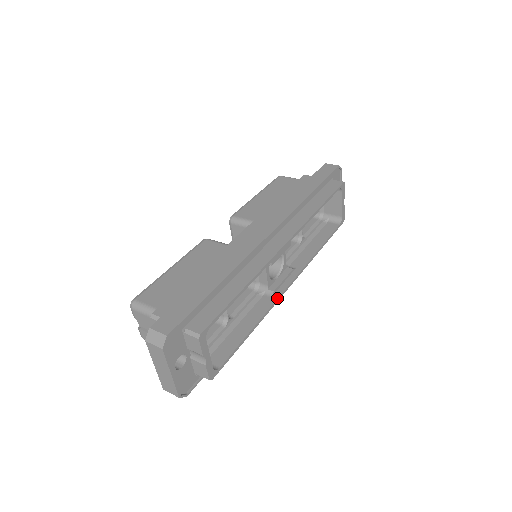
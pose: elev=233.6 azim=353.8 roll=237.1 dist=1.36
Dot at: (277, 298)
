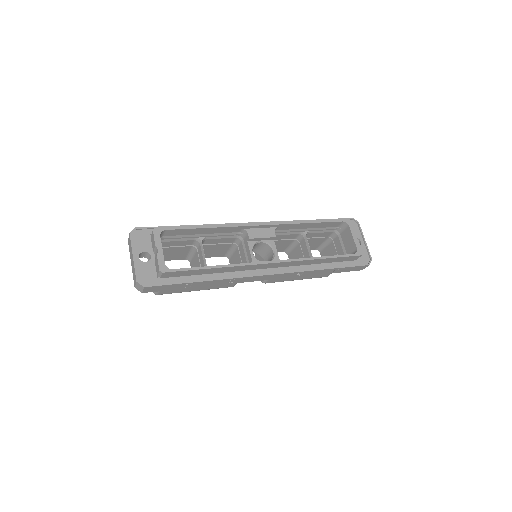
Dot at: (253, 262)
